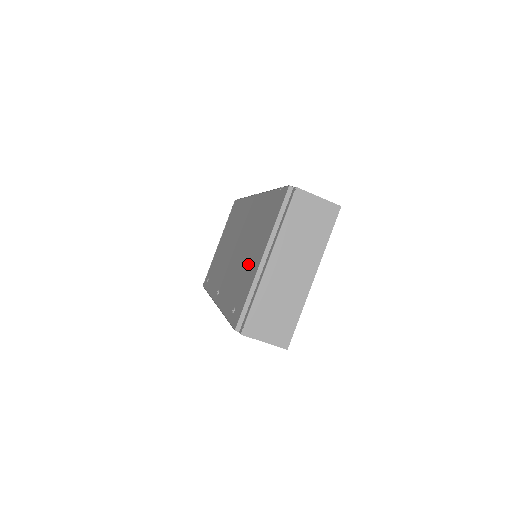
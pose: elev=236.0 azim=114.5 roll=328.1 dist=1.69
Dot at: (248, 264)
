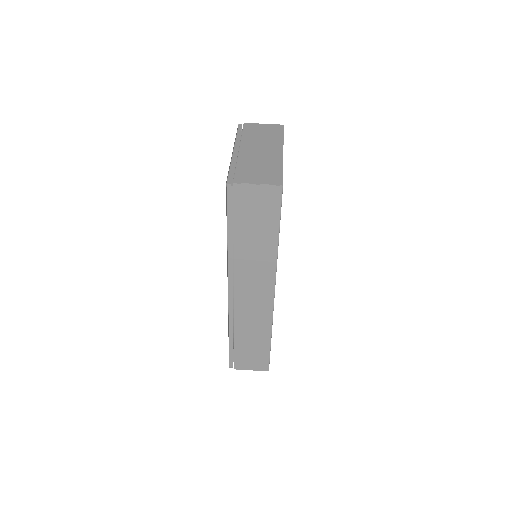
Dot at: occluded
